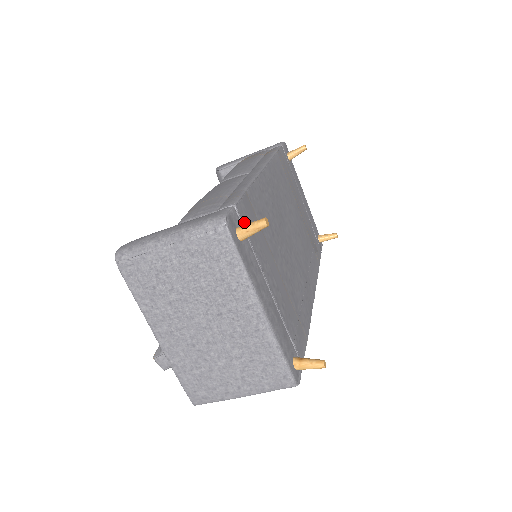
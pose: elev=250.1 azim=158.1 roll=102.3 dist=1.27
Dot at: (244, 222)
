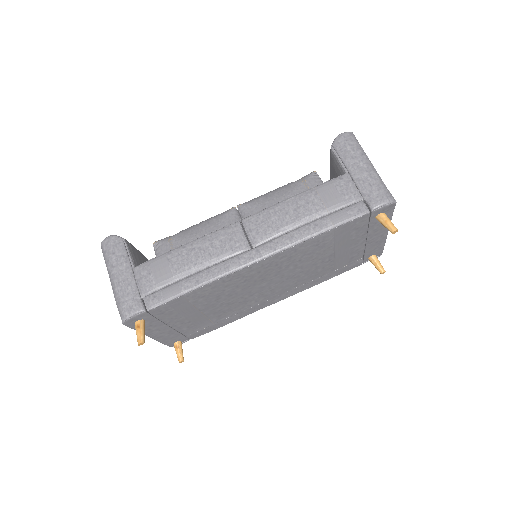
Dot at: (157, 313)
